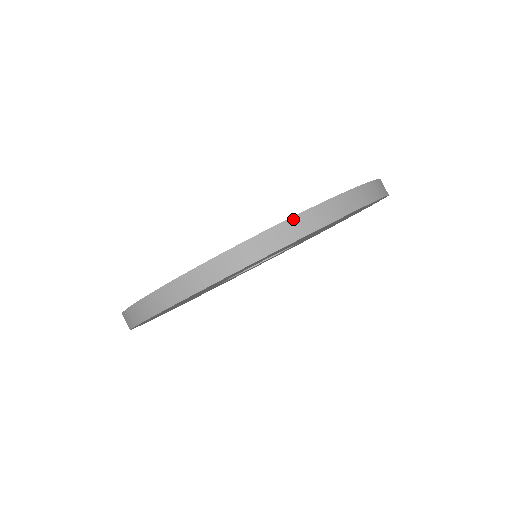
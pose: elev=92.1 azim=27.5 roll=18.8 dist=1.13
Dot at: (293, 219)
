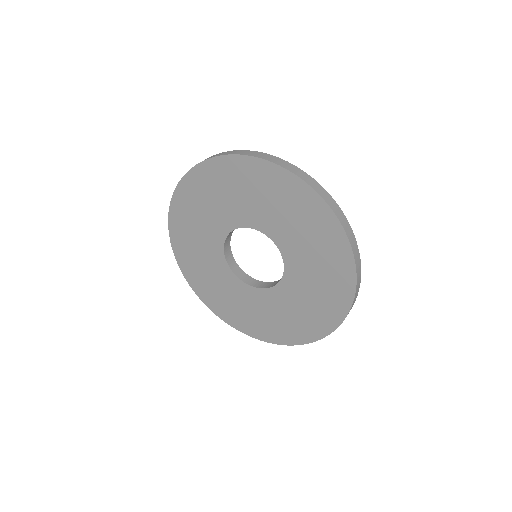
Dot at: (334, 200)
